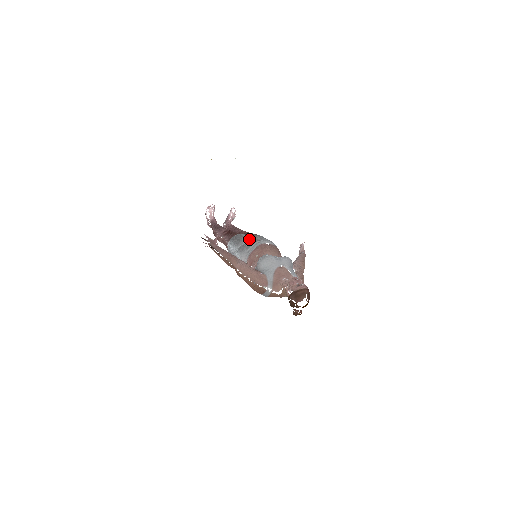
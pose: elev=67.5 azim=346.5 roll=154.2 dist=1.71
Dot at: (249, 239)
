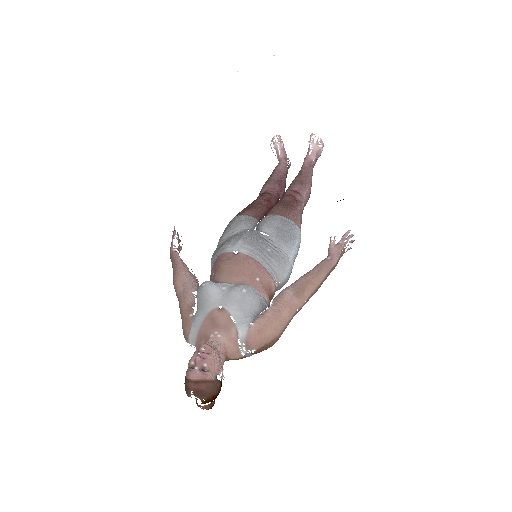
Dot at: (233, 232)
